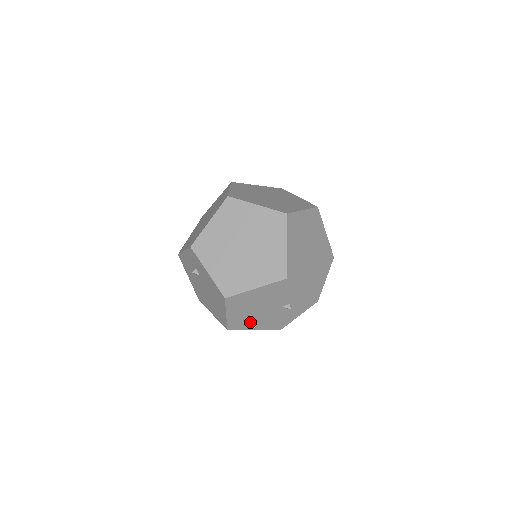
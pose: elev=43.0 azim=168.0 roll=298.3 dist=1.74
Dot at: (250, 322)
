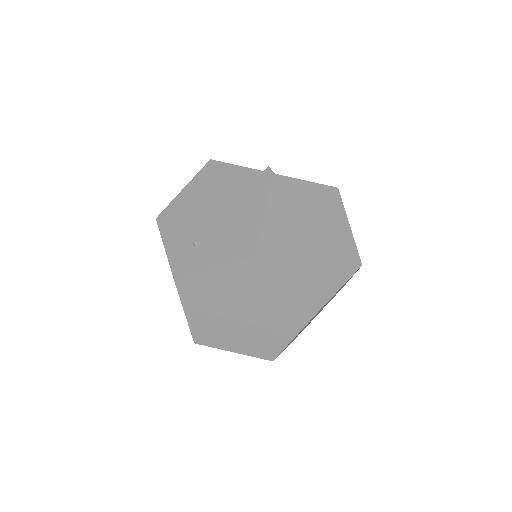
Dot at: occluded
